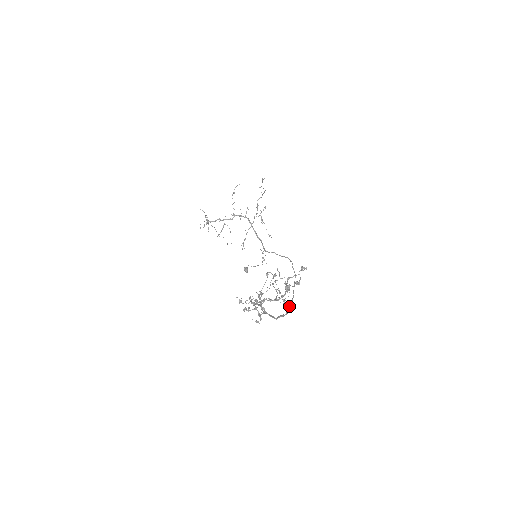
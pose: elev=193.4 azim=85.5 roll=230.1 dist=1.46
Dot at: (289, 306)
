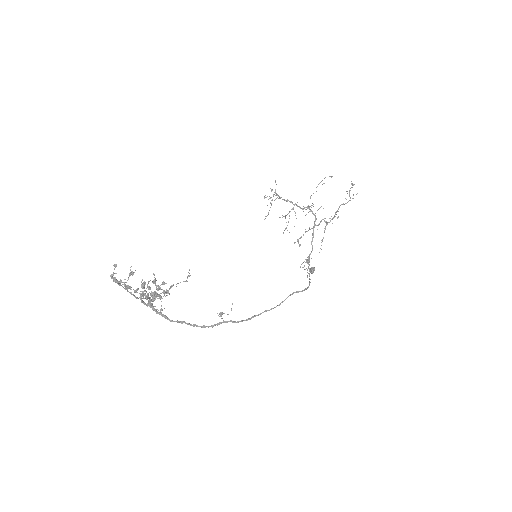
Dot at: (221, 323)
